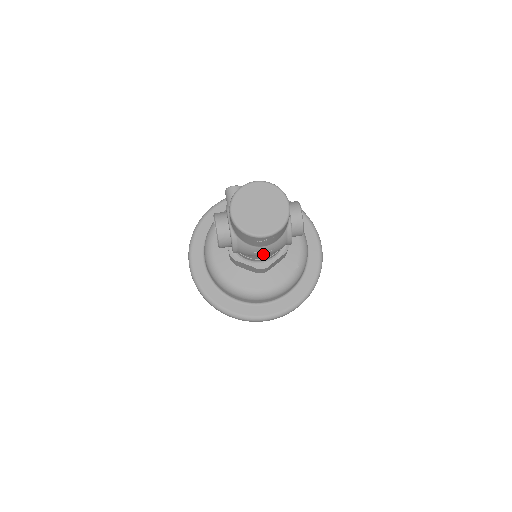
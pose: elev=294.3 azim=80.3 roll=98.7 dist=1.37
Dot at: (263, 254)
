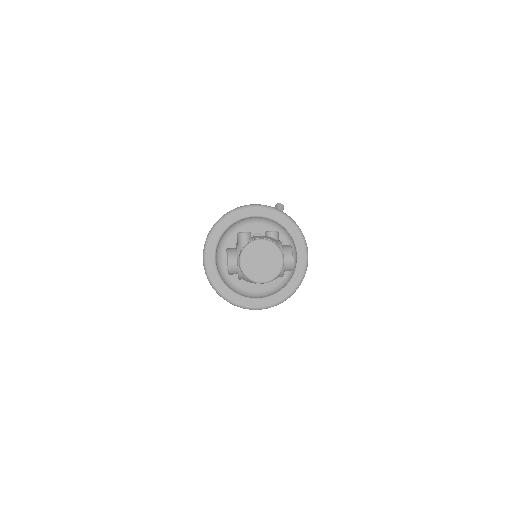
Dot at: occluded
